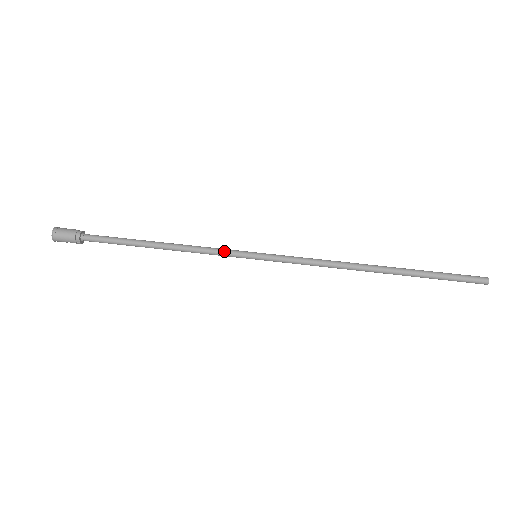
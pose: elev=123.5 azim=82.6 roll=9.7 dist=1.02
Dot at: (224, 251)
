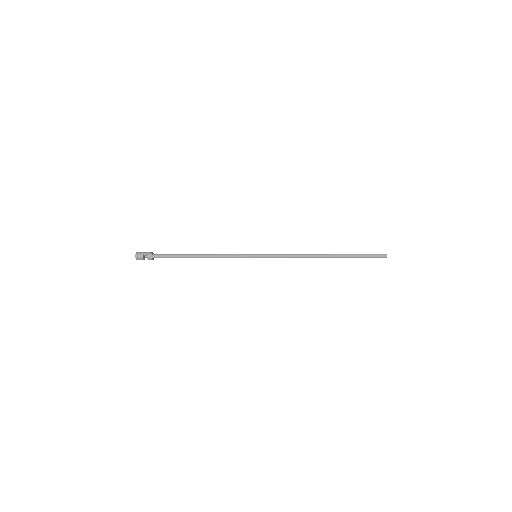
Dot at: (238, 254)
